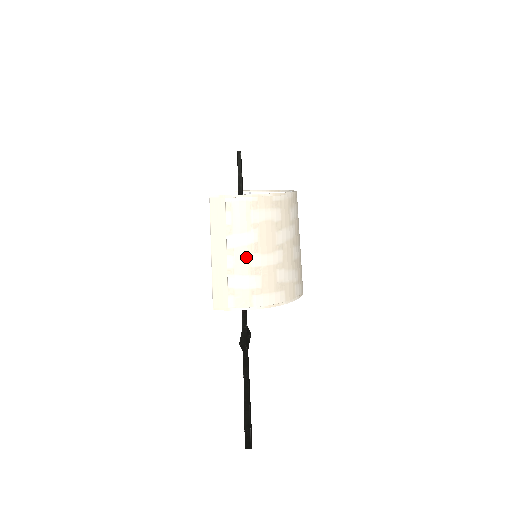
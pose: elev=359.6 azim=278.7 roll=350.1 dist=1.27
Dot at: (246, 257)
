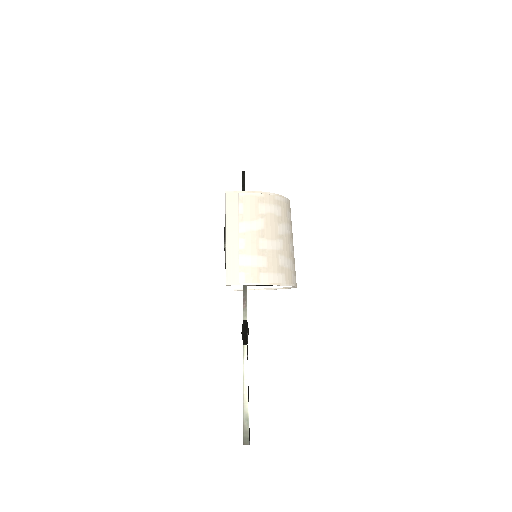
Dot at: (255, 240)
